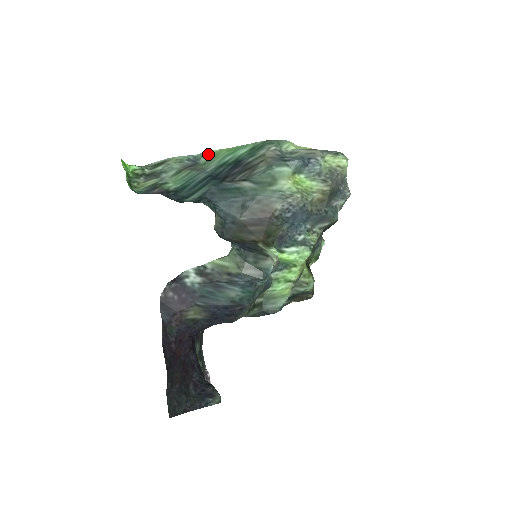
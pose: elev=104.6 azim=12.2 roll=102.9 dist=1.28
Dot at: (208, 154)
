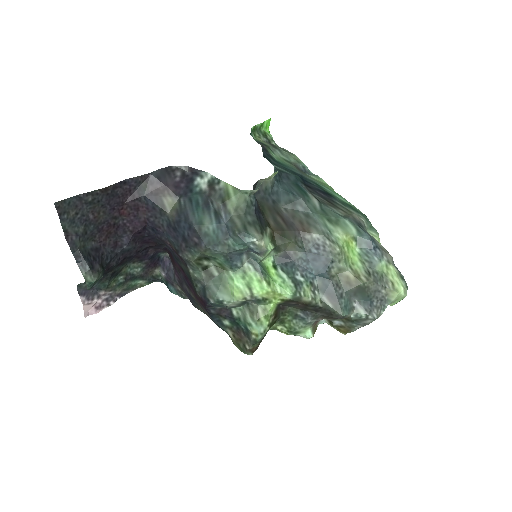
Dot at: (319, 179)
